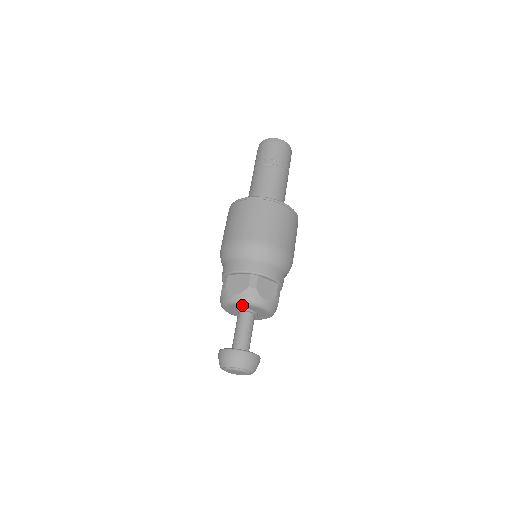
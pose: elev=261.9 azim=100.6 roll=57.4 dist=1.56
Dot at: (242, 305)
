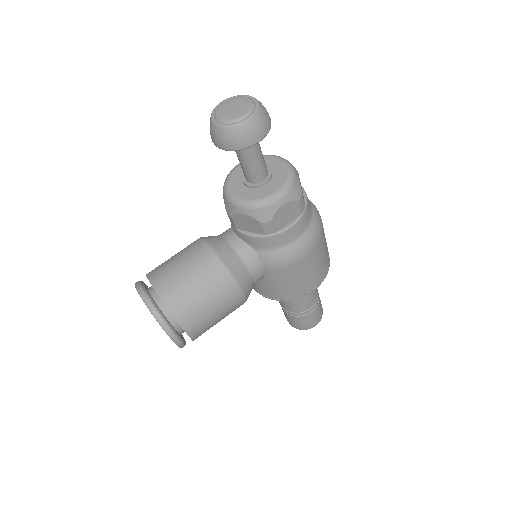
Dot at: (273, 159)
